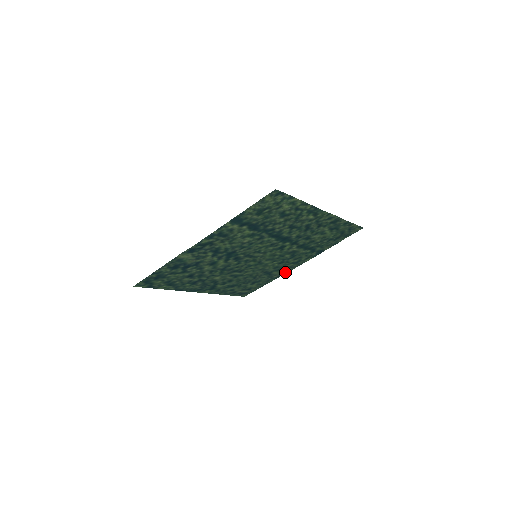
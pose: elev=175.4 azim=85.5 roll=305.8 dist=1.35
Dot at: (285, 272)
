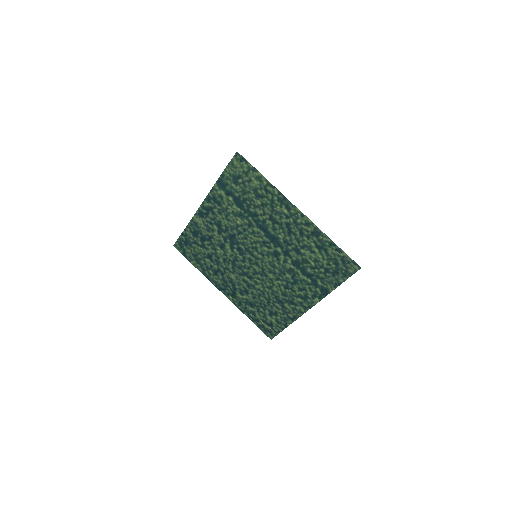
Dot at: (299, 313)
